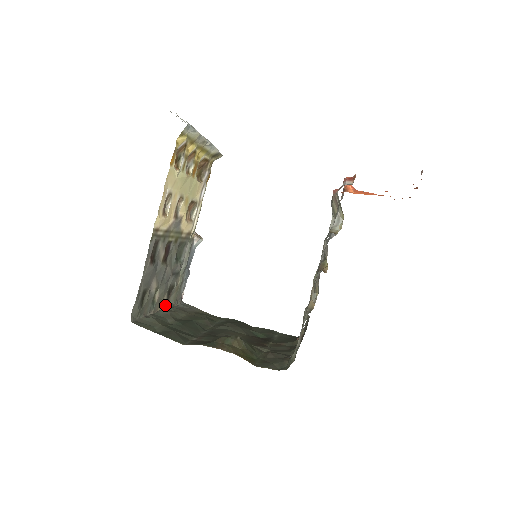
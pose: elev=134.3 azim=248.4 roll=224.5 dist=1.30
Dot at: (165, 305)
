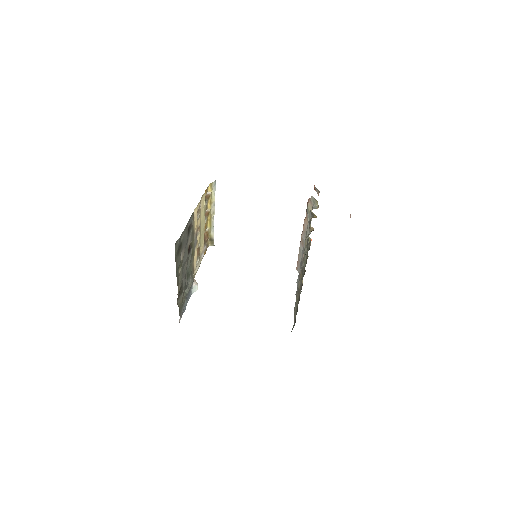
Dot at: occluded
